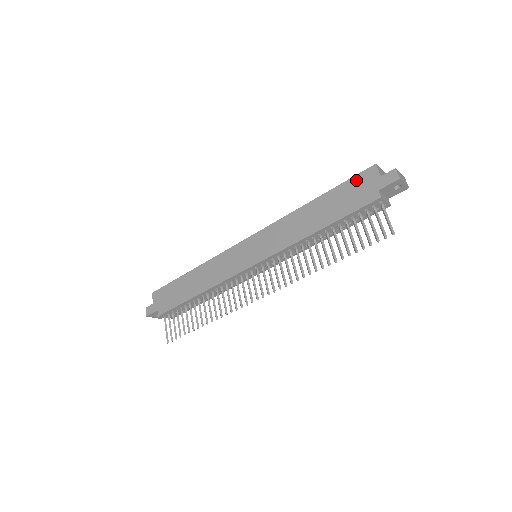
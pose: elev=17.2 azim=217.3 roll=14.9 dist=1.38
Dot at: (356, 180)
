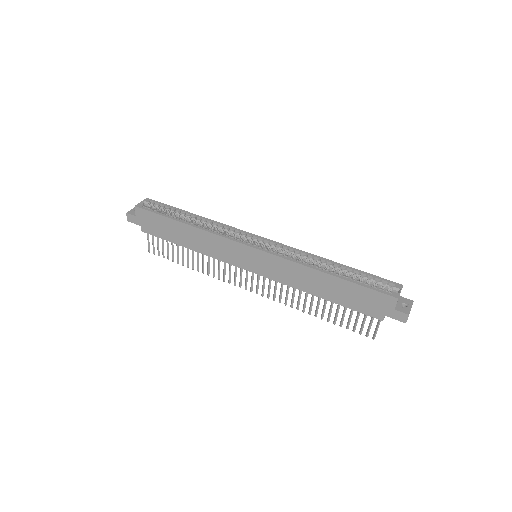
Dot at: (374, 295)
